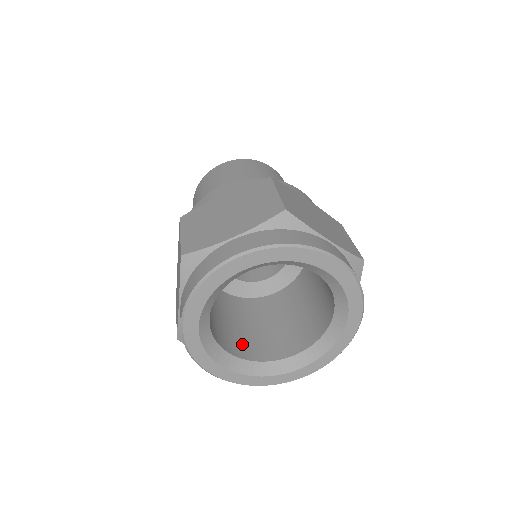
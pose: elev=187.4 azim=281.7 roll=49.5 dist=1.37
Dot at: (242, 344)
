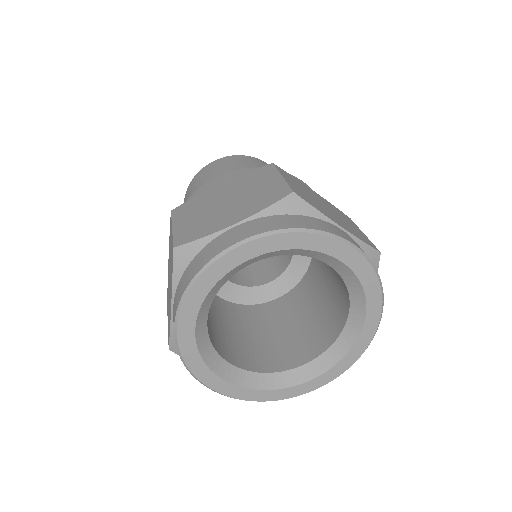
Dot at: (244, 354)
